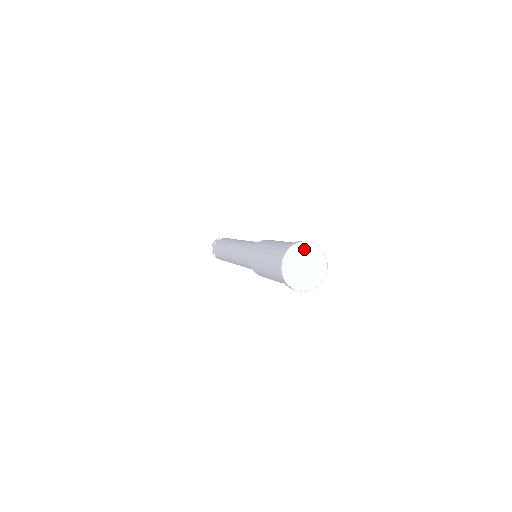
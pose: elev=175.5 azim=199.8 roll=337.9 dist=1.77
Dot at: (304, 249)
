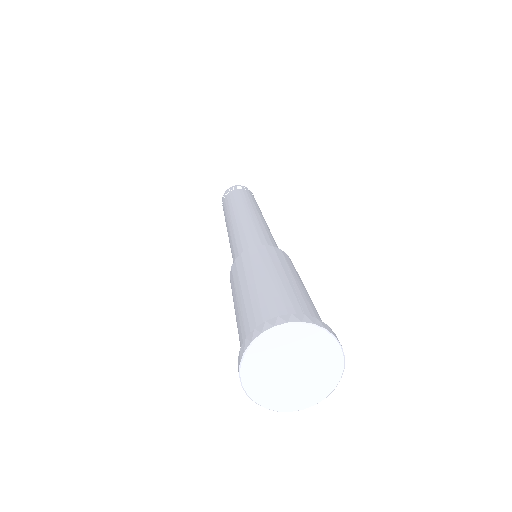
Dot at: (308, 338)
